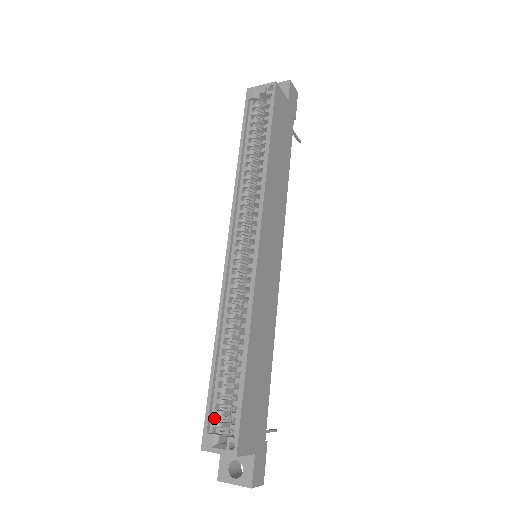
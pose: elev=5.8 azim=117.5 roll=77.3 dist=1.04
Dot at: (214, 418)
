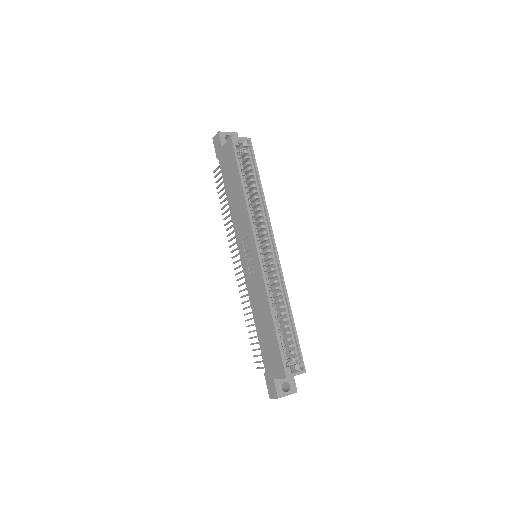
Dot at: occluded
